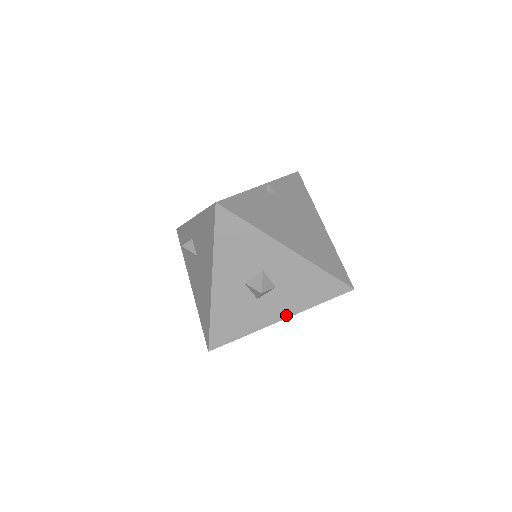
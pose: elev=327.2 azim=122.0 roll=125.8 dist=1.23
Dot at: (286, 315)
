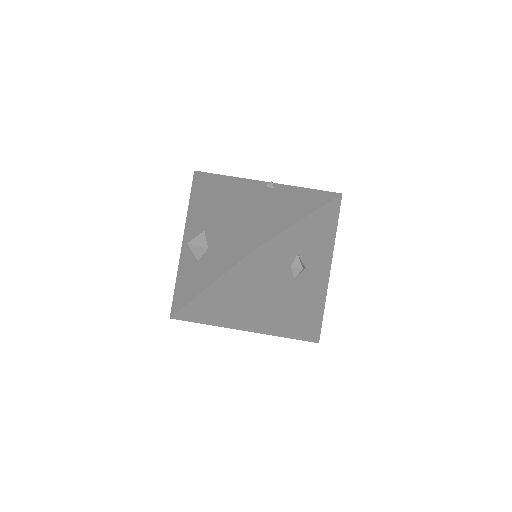
Dot at: (209, 282)
